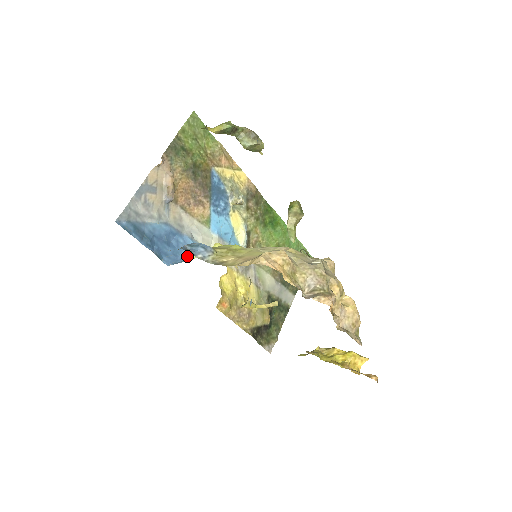
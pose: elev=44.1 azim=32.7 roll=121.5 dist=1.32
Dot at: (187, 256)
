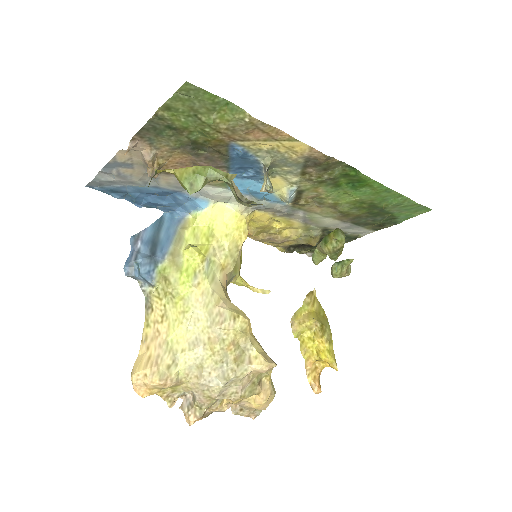
Dot at: (187, 211)
